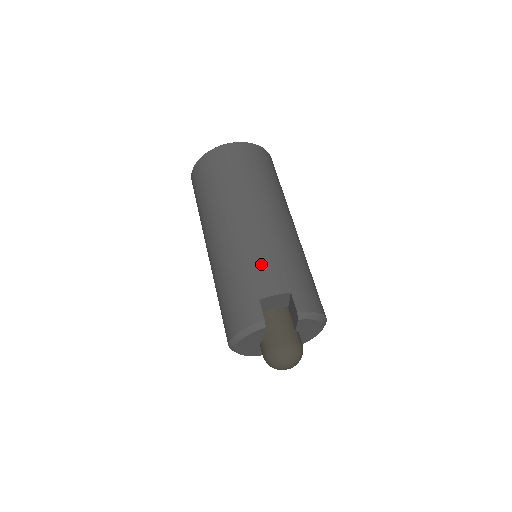
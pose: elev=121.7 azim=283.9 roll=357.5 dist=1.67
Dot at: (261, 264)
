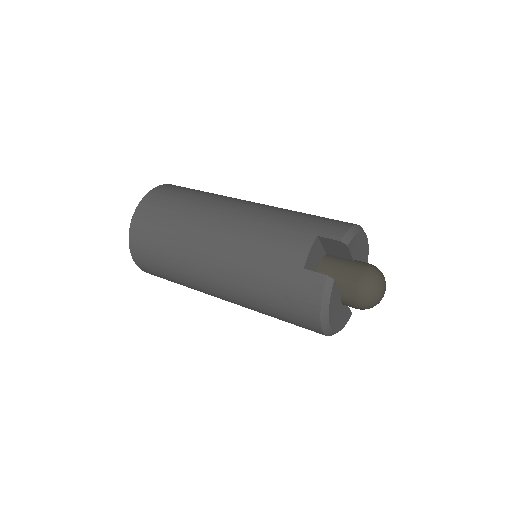
Dot at: (270, 246)
